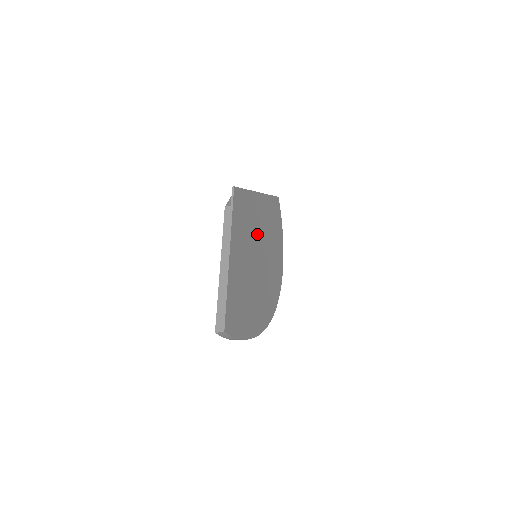
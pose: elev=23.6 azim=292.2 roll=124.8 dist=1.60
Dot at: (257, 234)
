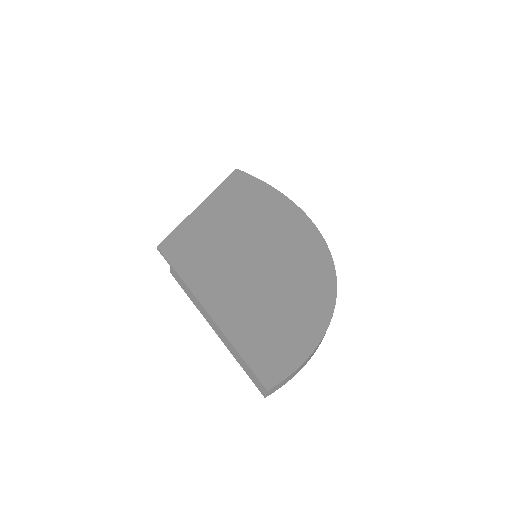
Dot at: (234, 240)
